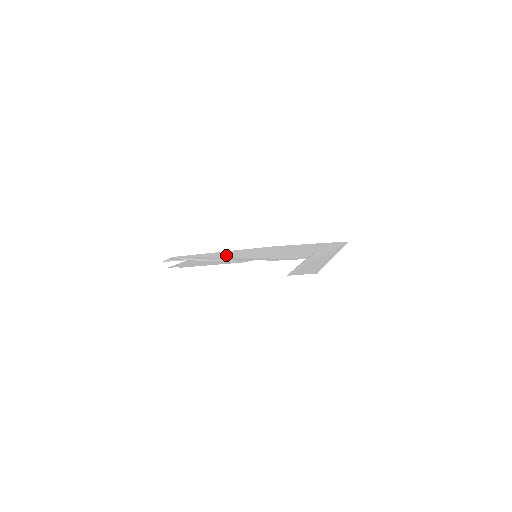
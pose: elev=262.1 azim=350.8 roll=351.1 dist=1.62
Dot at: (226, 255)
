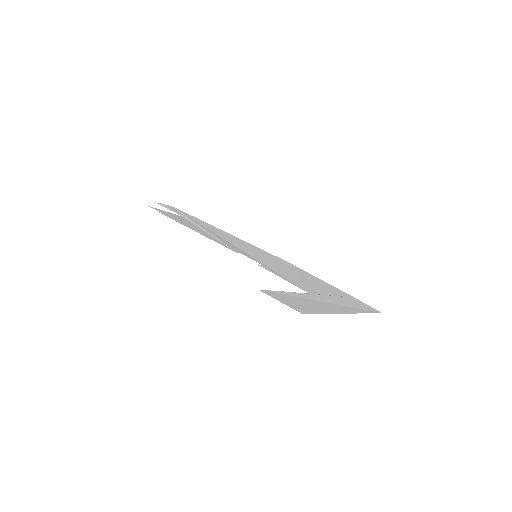
Dot at: (226, 236)
